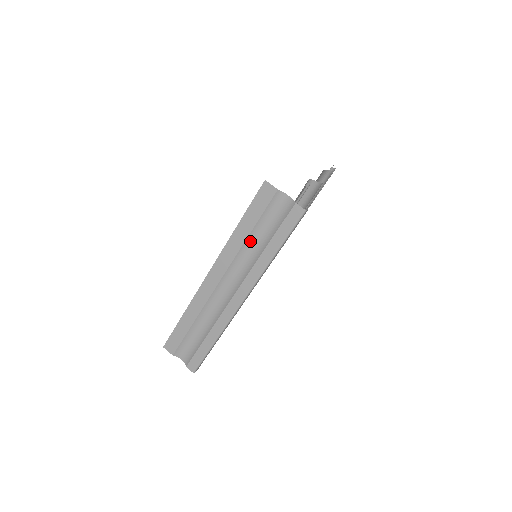
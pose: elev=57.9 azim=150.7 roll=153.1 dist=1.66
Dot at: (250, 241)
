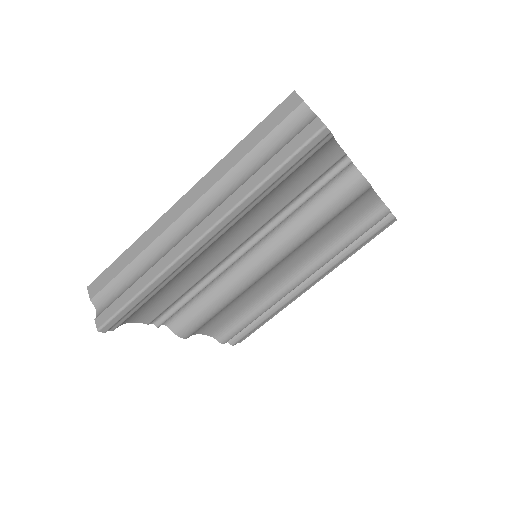
Dot at: (246, 163)
